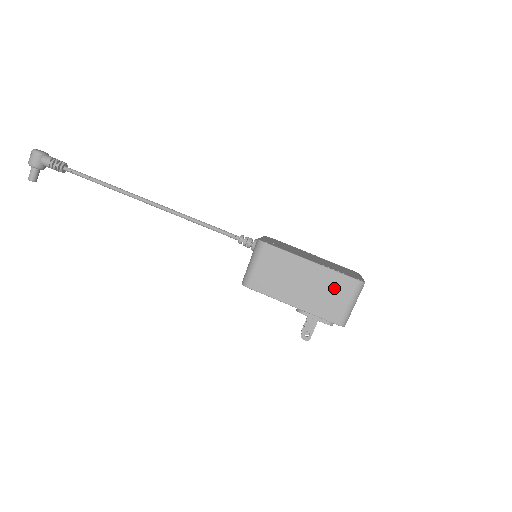
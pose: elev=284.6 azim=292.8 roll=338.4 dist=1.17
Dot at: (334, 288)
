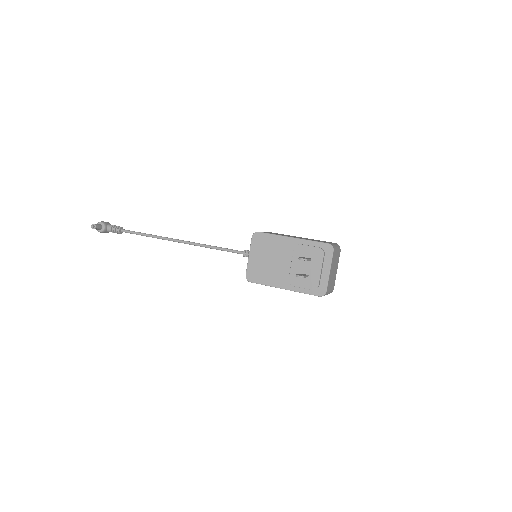
Dot at: occluded
